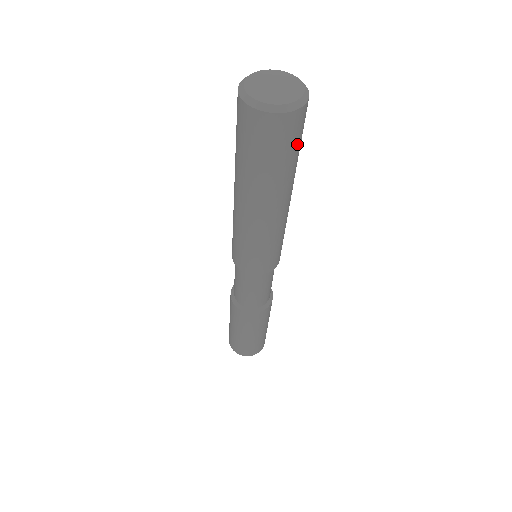
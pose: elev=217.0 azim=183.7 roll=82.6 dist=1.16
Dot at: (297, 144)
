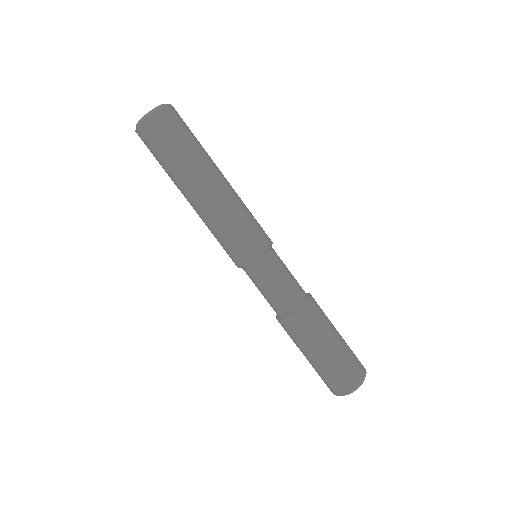
Dot at: (190, 130)
